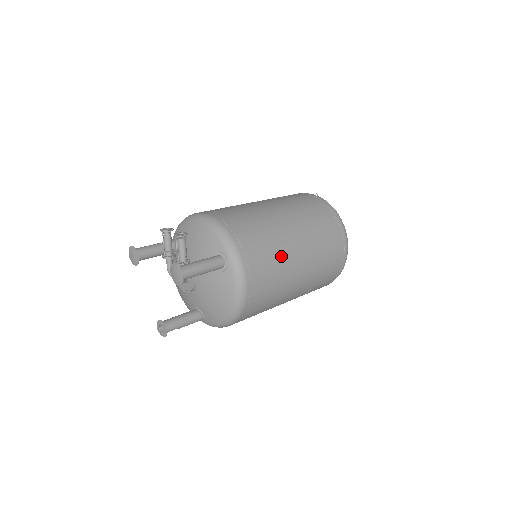
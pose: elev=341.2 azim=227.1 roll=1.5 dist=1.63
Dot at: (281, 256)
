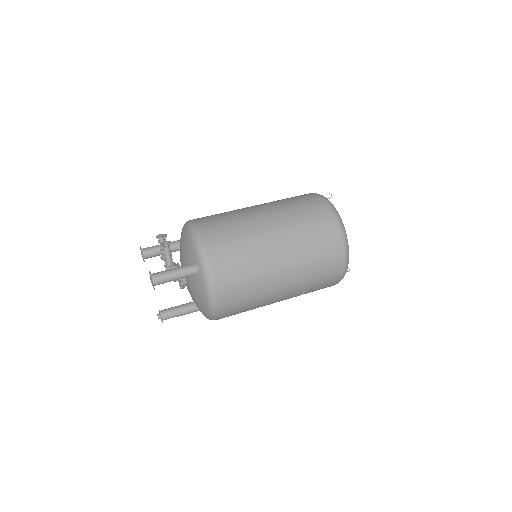
Dot at: (257, 265)
